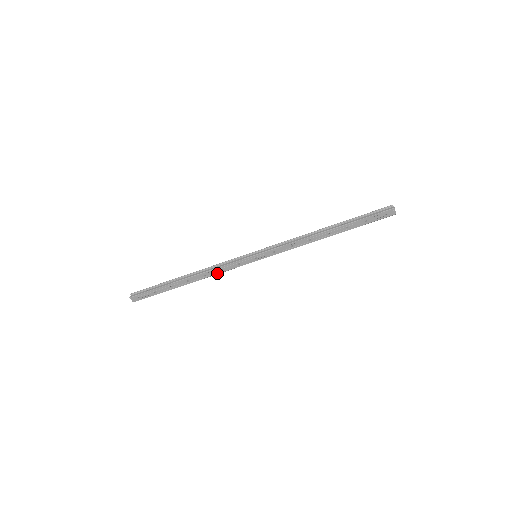
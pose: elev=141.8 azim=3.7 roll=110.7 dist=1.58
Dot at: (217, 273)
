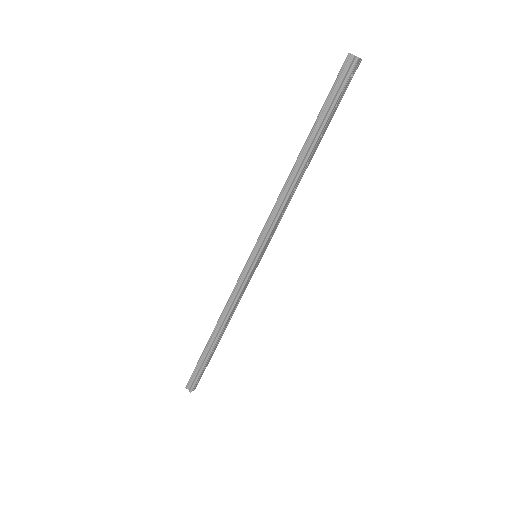
Dot at: occluded
